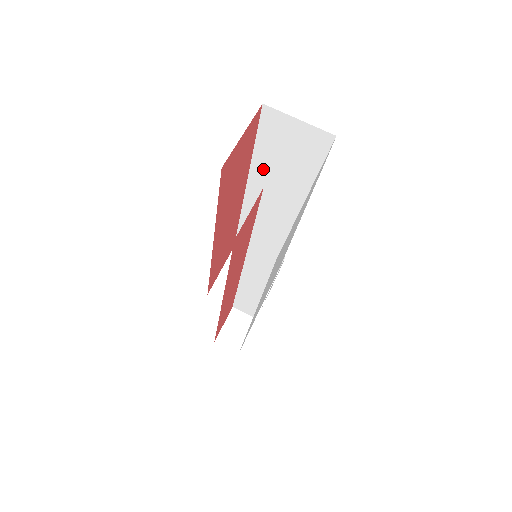
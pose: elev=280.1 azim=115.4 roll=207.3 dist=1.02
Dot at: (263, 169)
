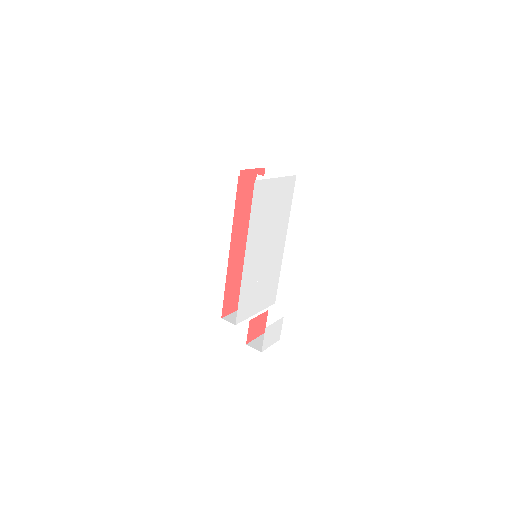
Dot at: occluded
